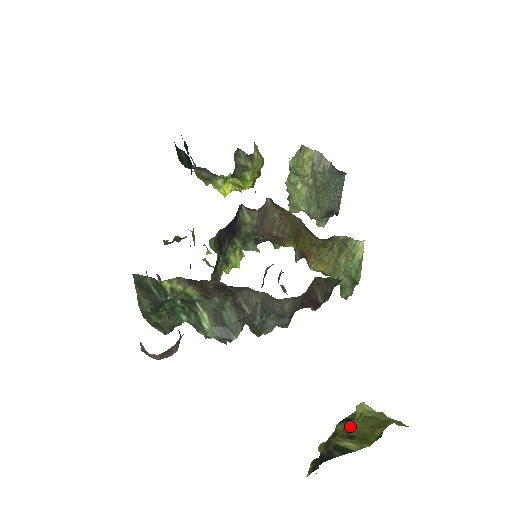
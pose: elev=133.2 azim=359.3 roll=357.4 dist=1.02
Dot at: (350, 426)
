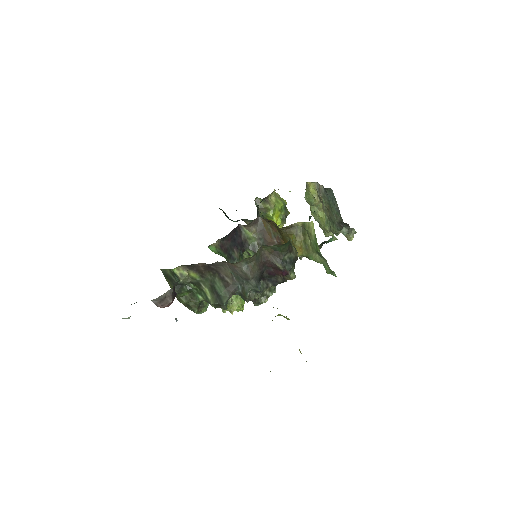
Dot at: occluded
